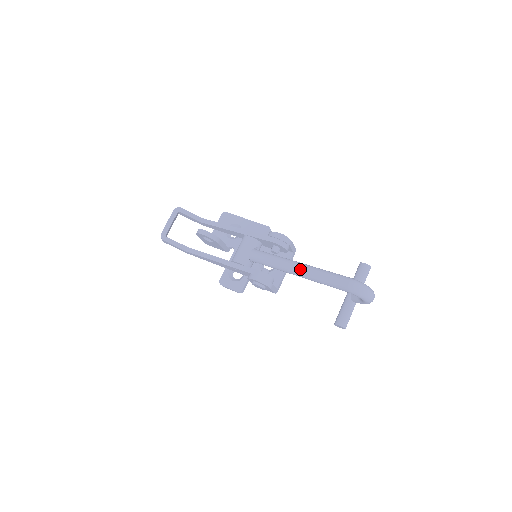
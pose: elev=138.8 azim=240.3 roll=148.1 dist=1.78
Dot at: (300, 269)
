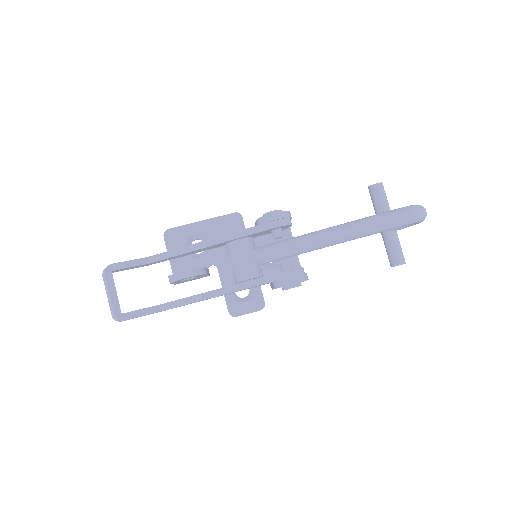
Dot at: (335, 236)
